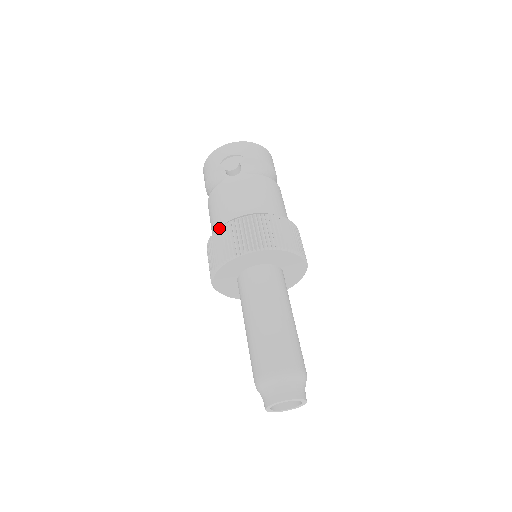
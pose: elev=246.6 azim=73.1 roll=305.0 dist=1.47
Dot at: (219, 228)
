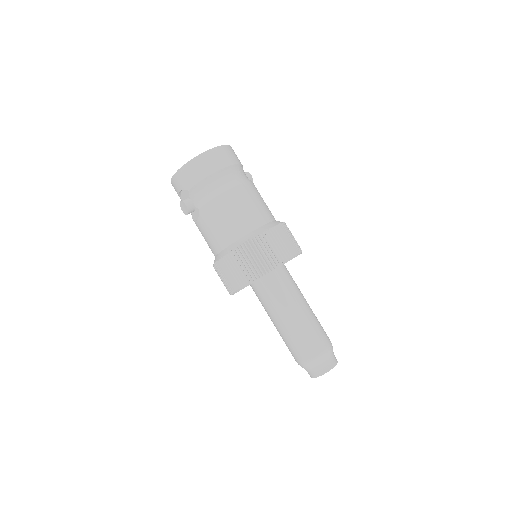
Dot at: occluded
